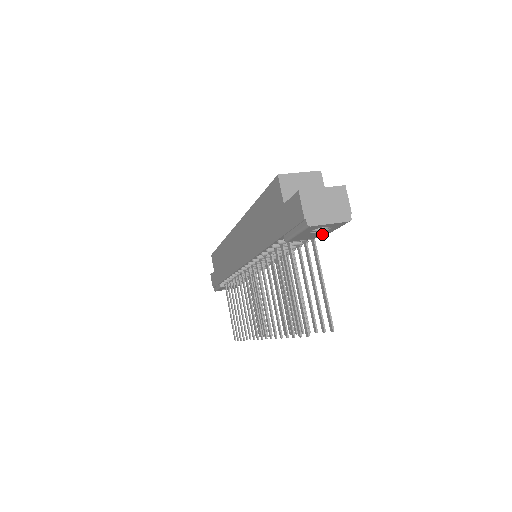
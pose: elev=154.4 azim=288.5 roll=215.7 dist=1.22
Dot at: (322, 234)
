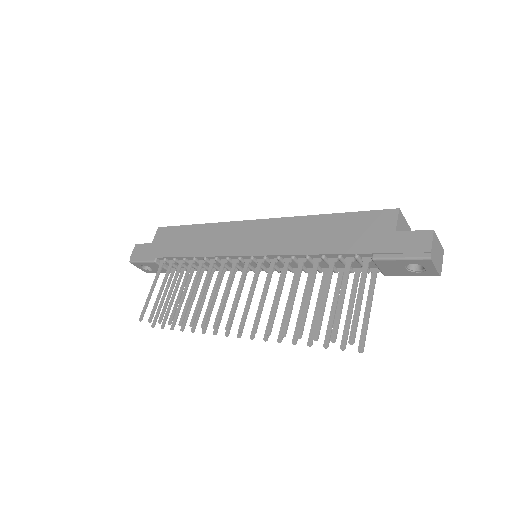
Dot at: (397, 273)
